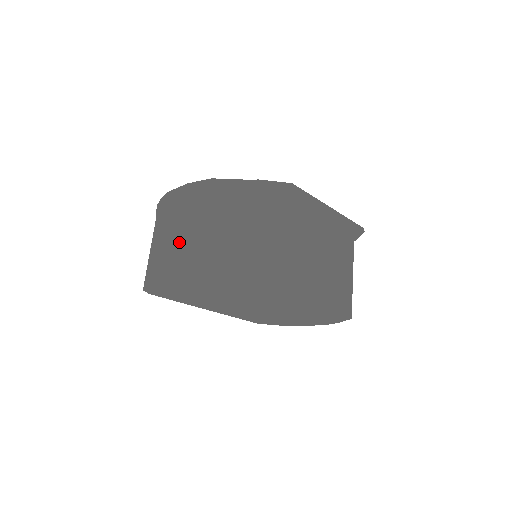
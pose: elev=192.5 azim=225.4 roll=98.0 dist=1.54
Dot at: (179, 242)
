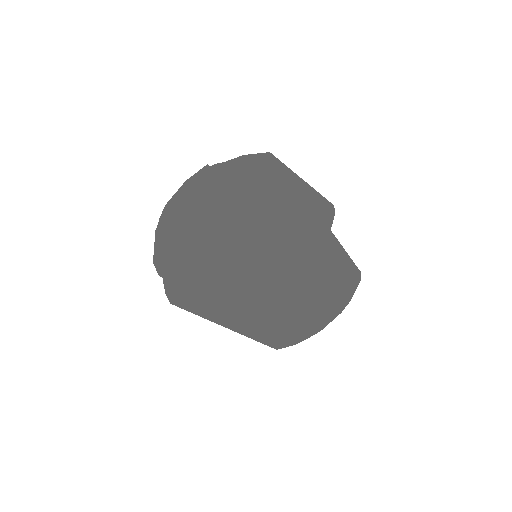
Dot at: (195, 210)
